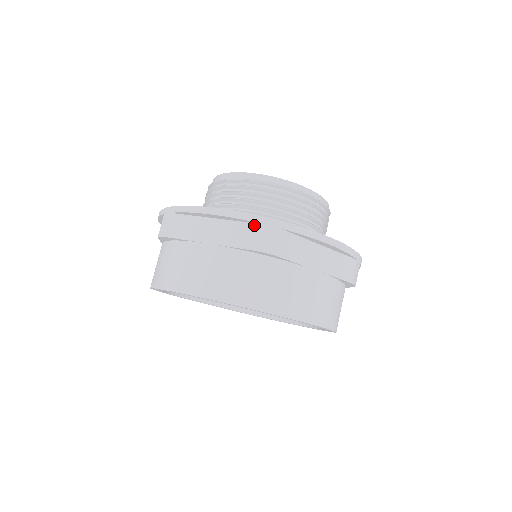
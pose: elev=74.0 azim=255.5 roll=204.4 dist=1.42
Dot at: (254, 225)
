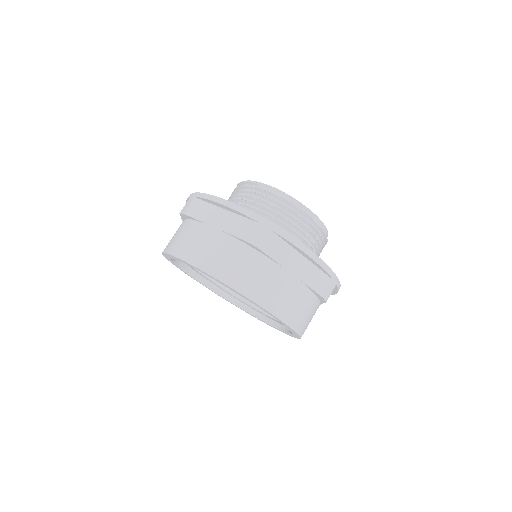
Dot at: (327, 277)
